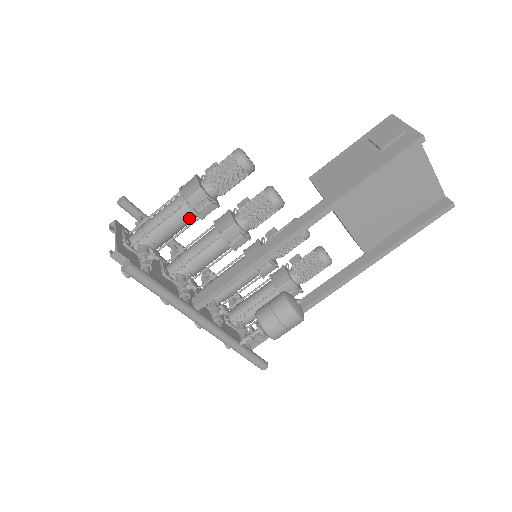
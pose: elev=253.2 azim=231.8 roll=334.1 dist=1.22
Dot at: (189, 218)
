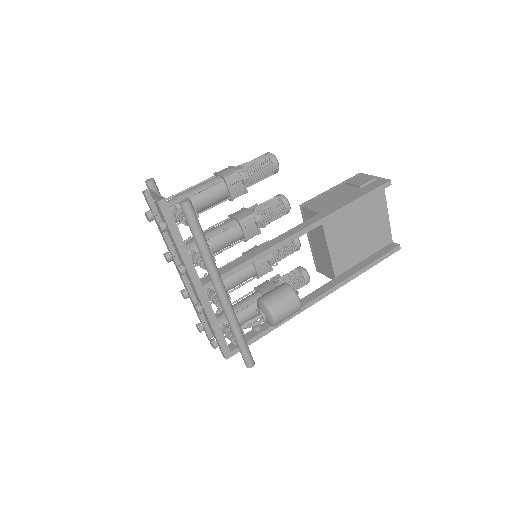
Dot at: (222, 195)
